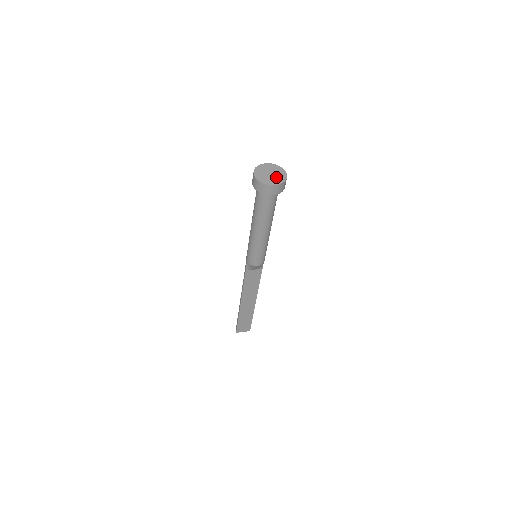
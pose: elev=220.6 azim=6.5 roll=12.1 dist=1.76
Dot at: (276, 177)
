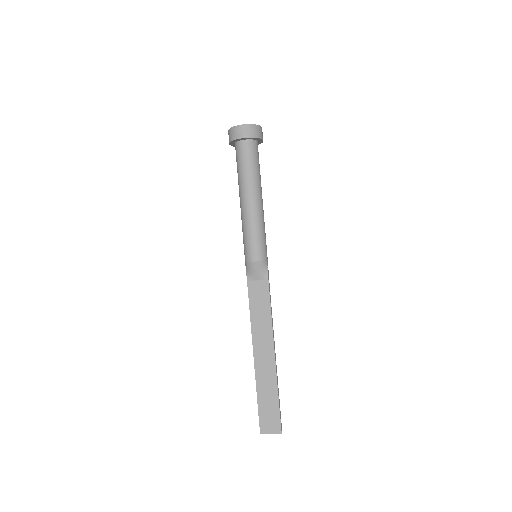
Dot at: occluded
